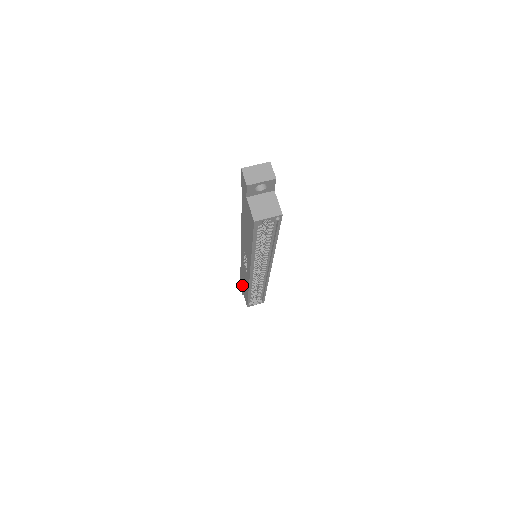
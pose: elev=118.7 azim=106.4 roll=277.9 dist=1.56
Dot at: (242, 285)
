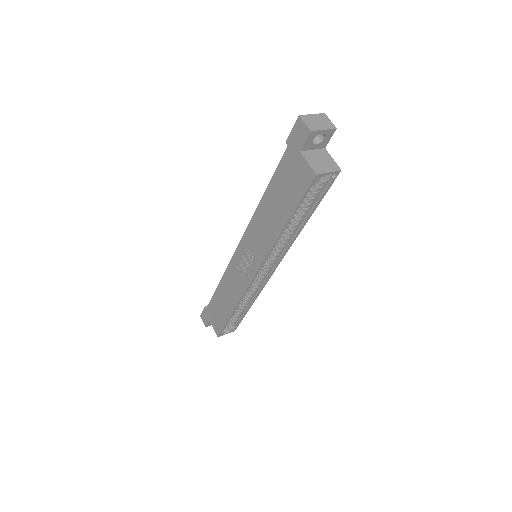
Dot at: (213, 309)
